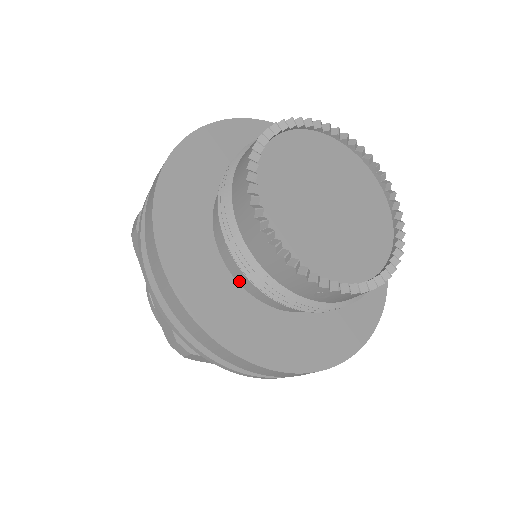
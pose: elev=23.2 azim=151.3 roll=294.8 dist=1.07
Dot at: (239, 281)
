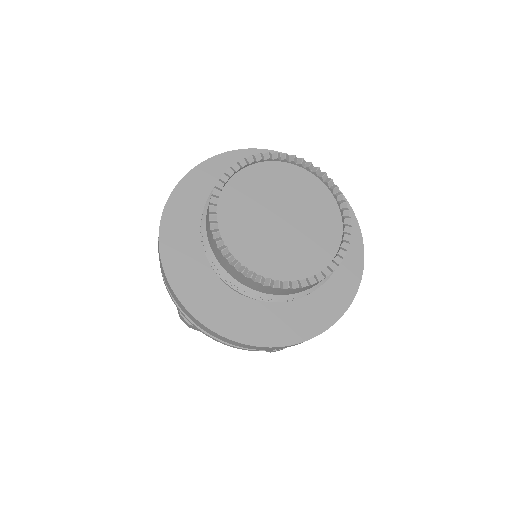
Dot at: occluded
